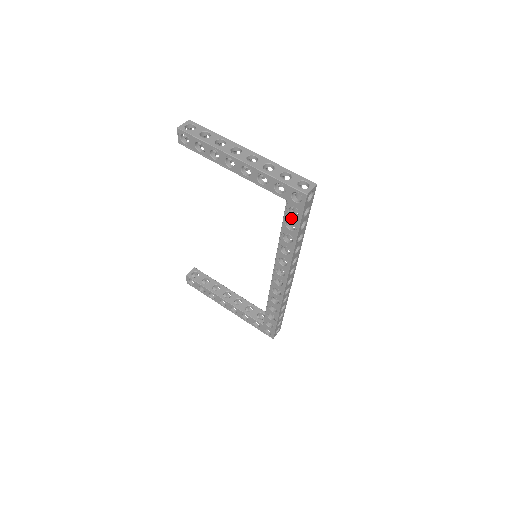
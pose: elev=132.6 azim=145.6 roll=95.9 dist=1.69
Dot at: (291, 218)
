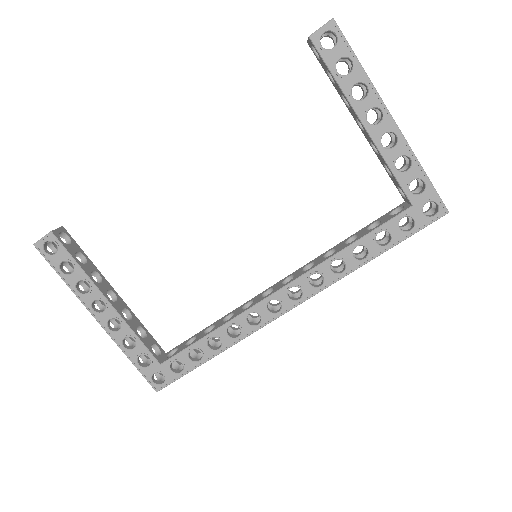
Dot at: (395, 229)
